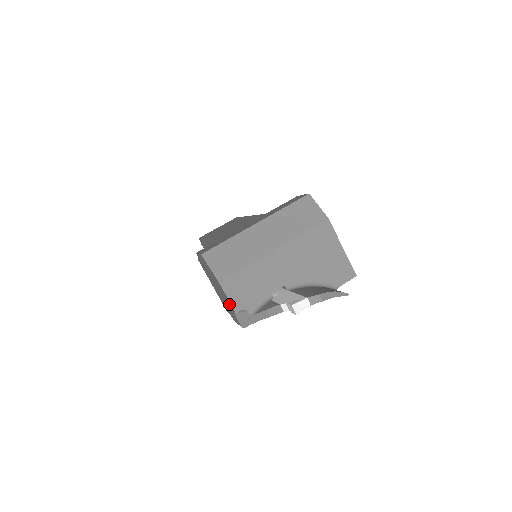
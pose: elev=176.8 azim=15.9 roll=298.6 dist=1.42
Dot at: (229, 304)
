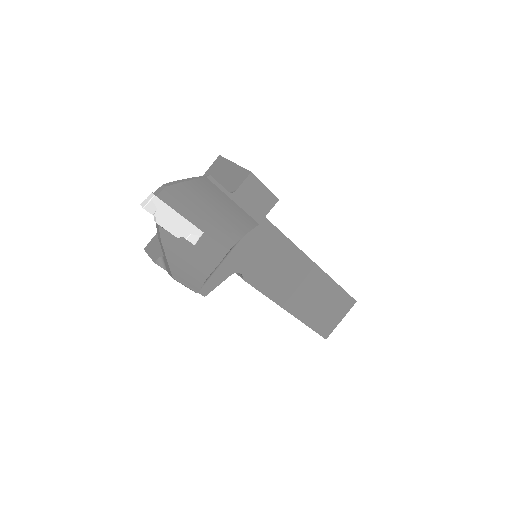
Dot at: occluded
